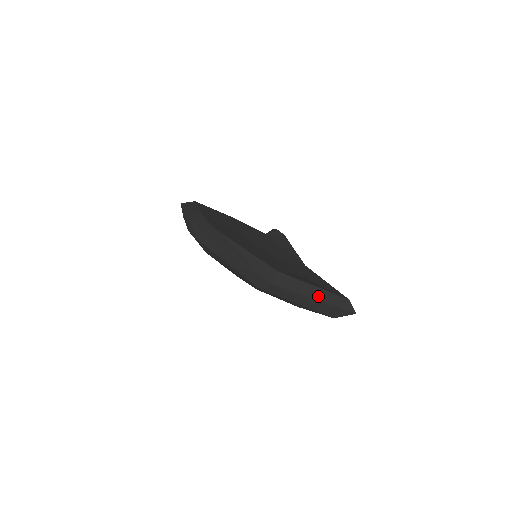
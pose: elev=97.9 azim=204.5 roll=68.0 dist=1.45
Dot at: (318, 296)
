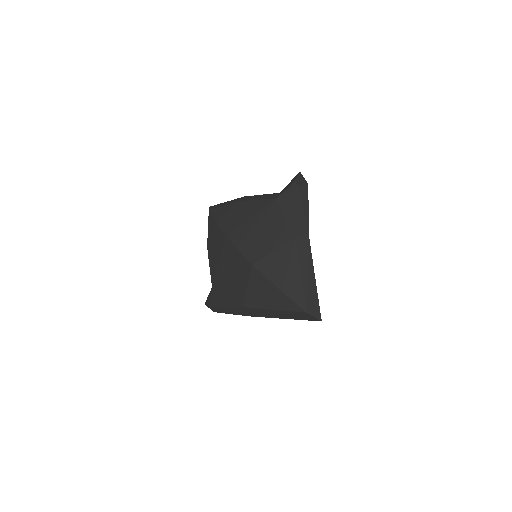
Dot at: (315, 282)
